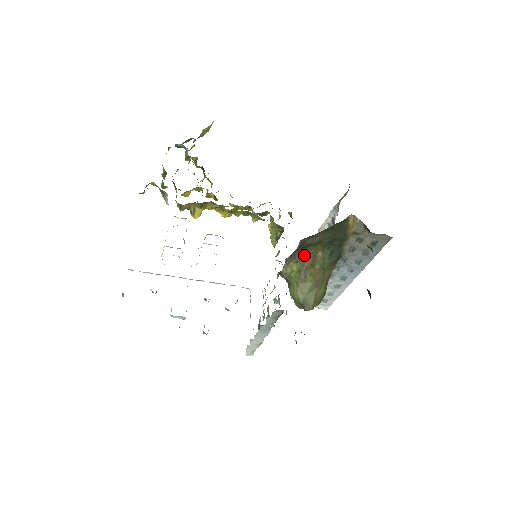
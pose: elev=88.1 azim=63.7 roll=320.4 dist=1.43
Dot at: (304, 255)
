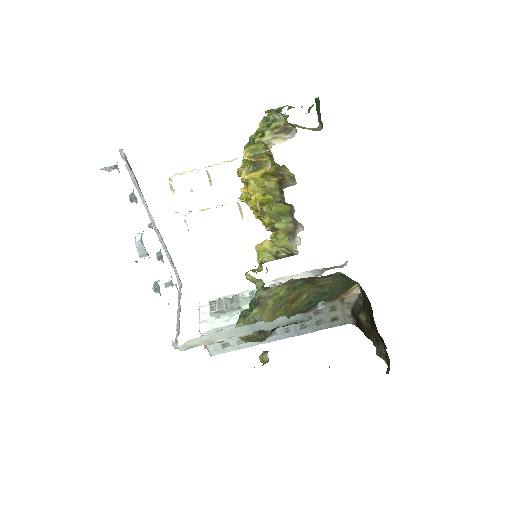
Dot at: (296, 288)
